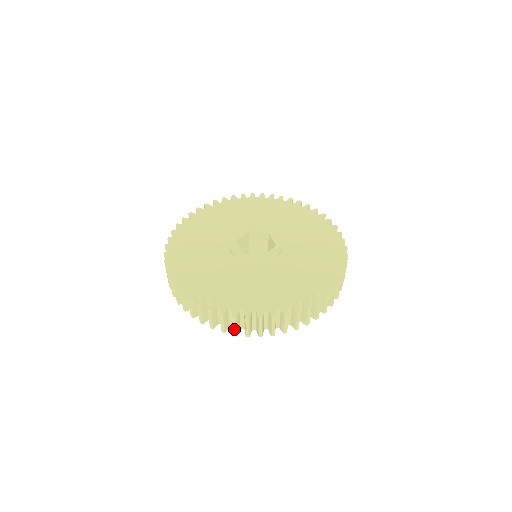
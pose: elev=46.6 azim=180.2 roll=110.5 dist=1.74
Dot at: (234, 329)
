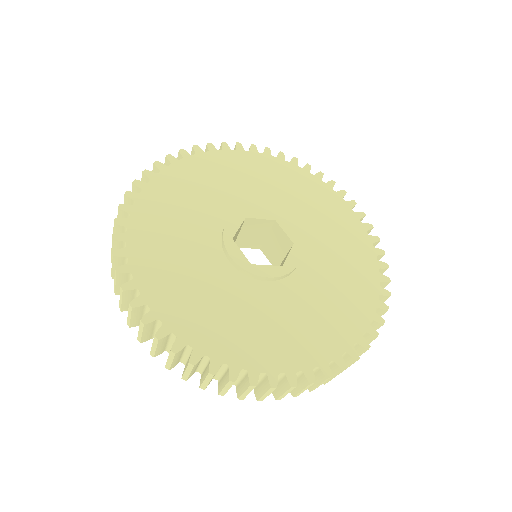
Dot at: (263, 397)
